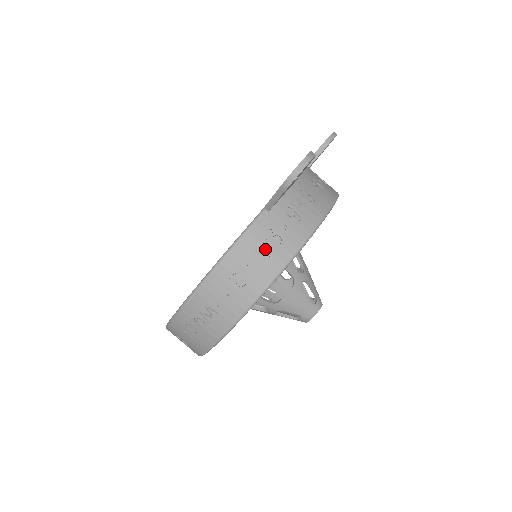
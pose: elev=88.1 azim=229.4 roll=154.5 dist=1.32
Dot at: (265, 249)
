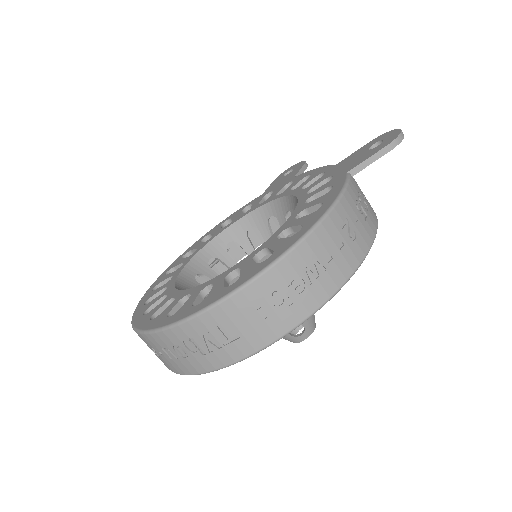
Dot at: (361, 209)
